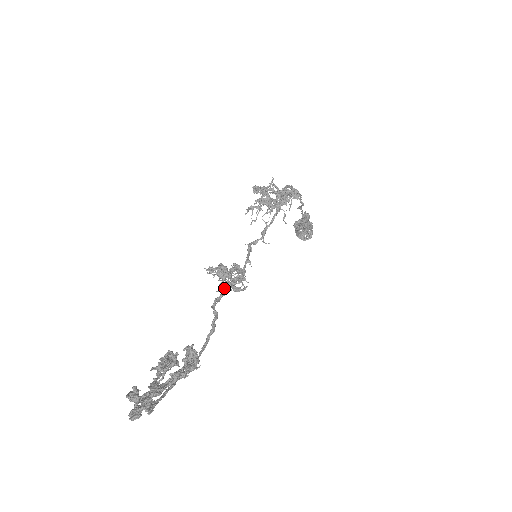
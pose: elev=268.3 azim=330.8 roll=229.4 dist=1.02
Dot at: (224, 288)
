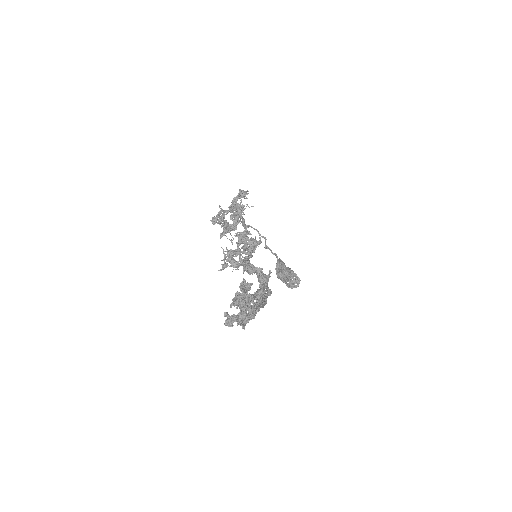
Dot at: (245, 257)
